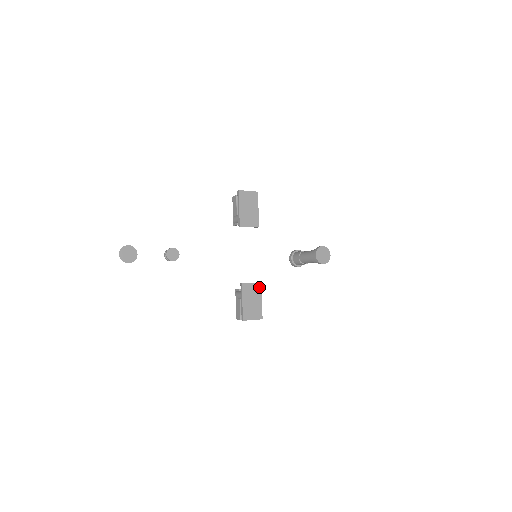
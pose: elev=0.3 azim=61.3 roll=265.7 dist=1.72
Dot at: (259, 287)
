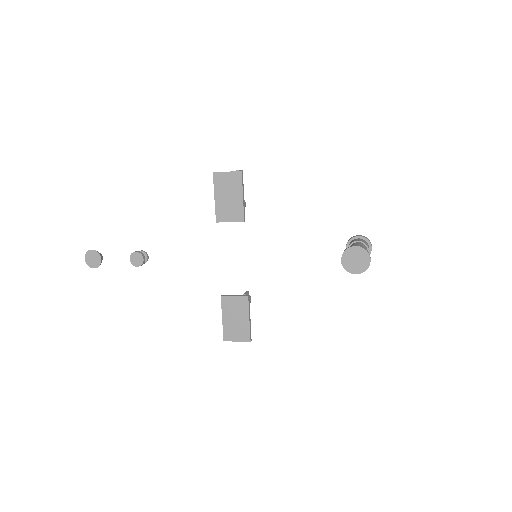
Dot at: (245, 302)
